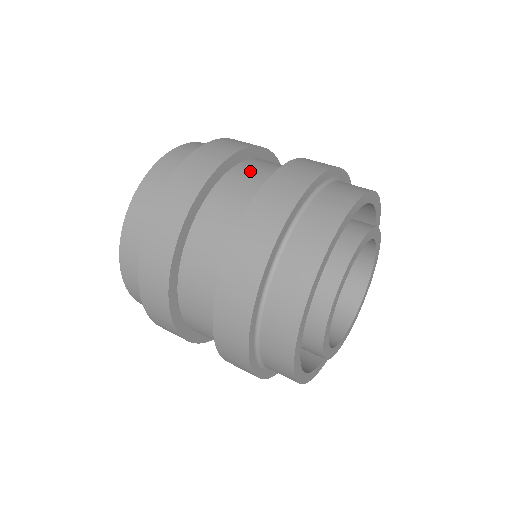
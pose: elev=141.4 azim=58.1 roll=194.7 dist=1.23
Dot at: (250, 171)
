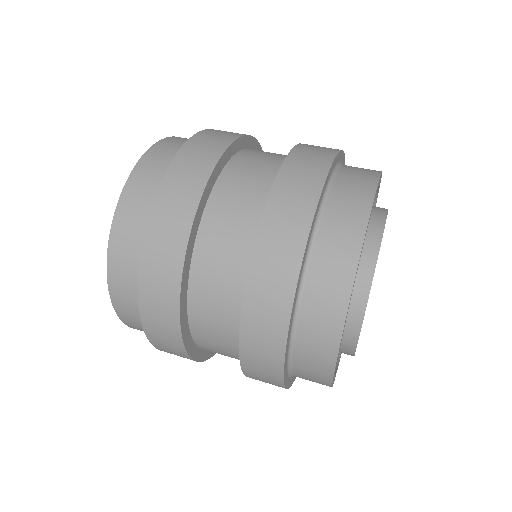
Dot at: (255, 157)
